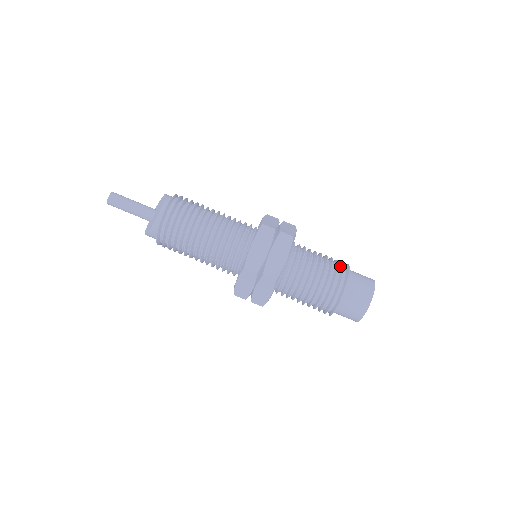
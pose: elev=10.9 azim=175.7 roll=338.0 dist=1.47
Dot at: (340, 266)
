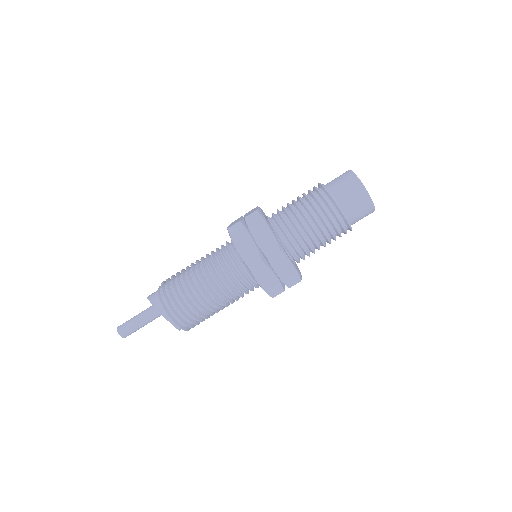
Dot at: (325, 205)
